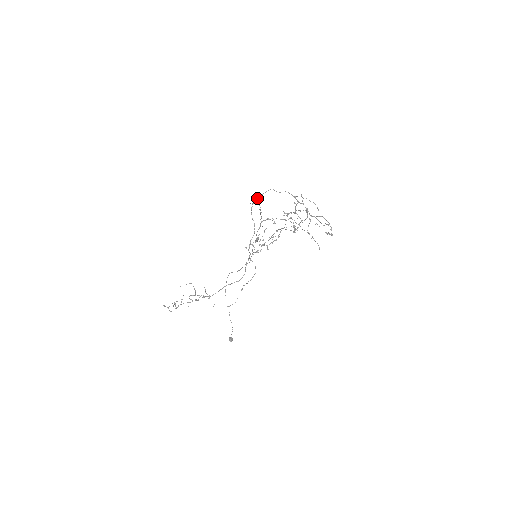
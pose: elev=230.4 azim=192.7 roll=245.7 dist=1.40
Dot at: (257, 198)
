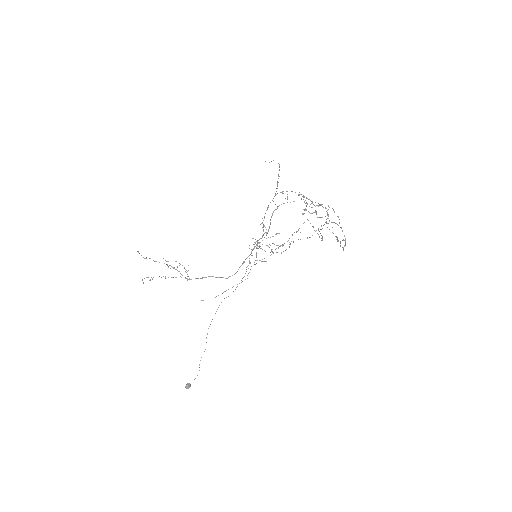
Dot at: occluded
